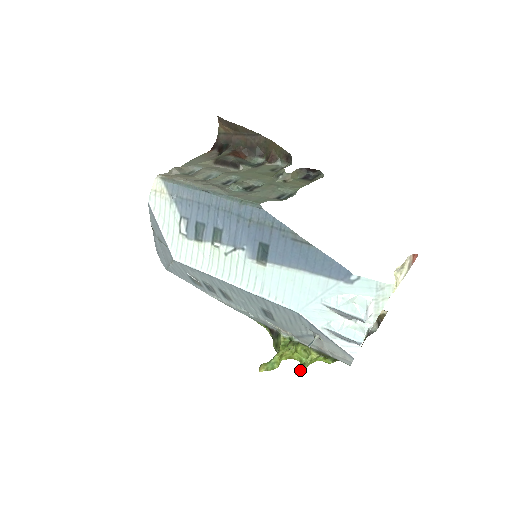
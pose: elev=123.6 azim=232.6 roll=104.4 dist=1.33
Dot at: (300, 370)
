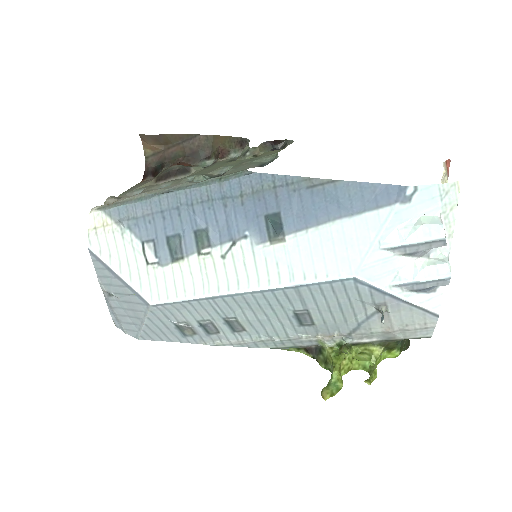
Dot at: (371, 377)
